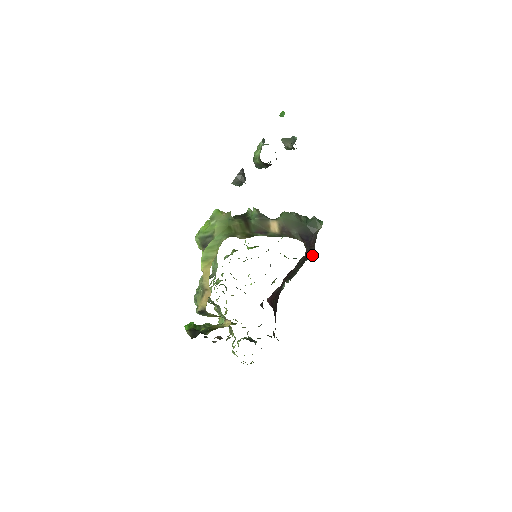
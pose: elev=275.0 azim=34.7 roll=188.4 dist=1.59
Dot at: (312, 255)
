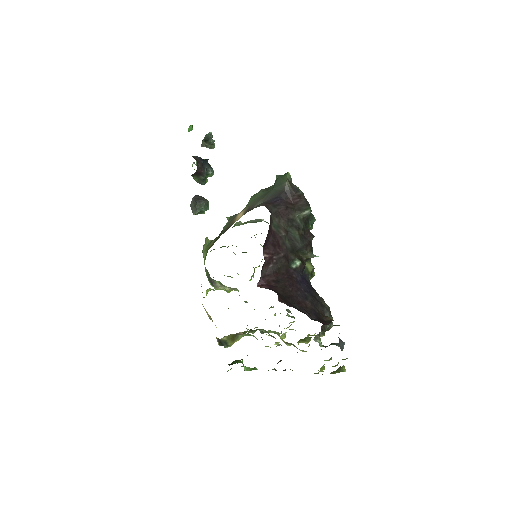
Dot at: (304, 210)
